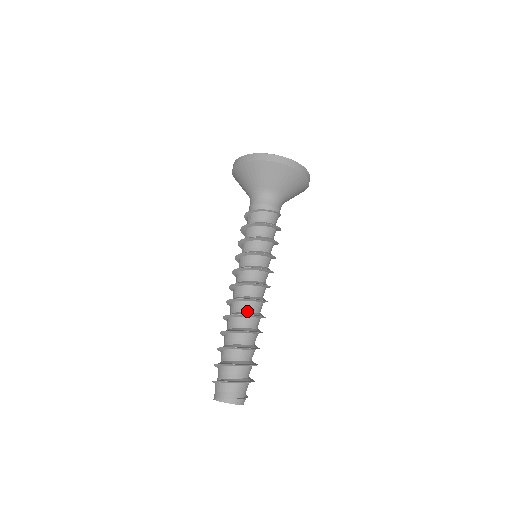
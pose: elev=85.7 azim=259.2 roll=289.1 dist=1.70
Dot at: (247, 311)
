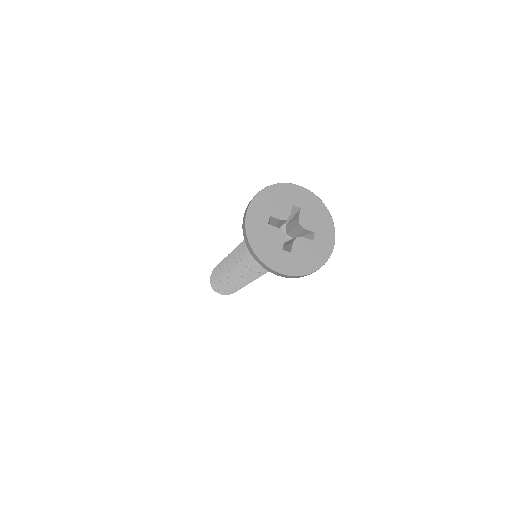
Dot at: occluded
